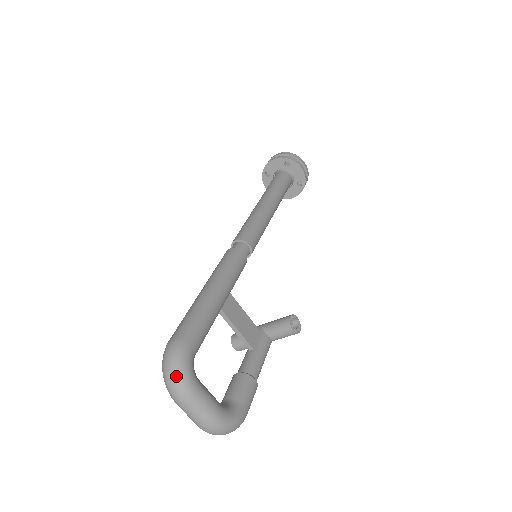
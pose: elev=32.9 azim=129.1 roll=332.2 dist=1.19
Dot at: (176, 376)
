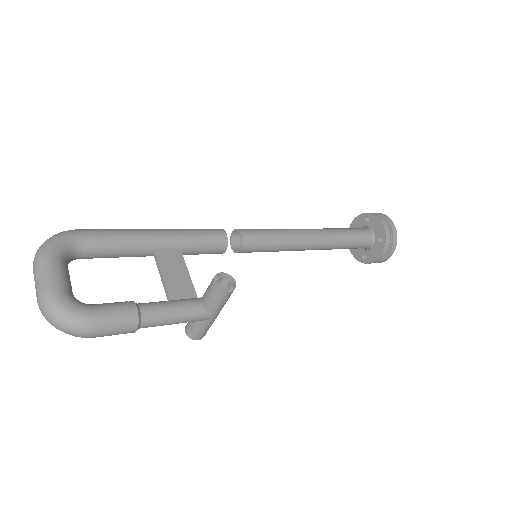
Dot at: (43, 243)
